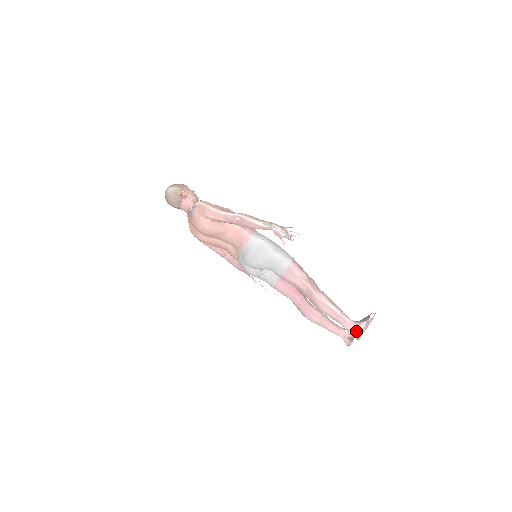
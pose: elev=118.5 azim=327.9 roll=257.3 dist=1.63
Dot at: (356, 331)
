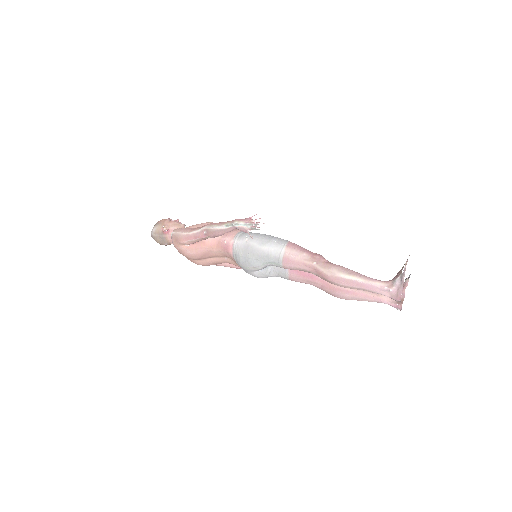
Dot at: (392, 293)
